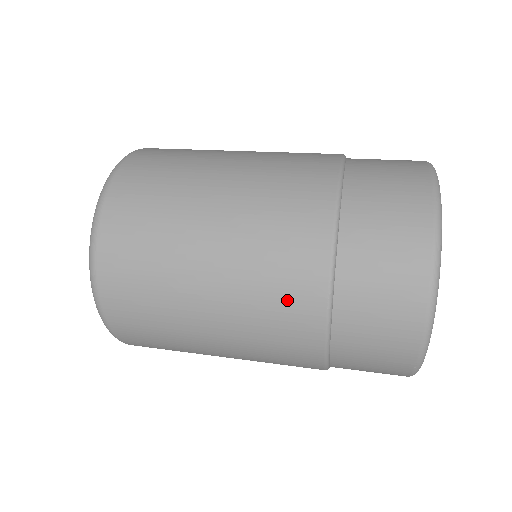
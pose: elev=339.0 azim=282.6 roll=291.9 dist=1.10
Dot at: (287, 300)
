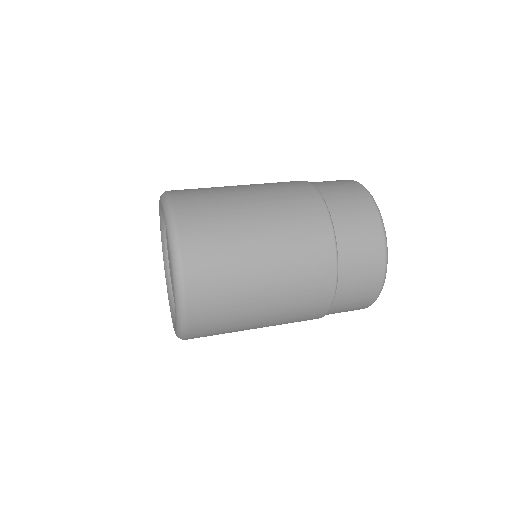
Dot at: occluded
